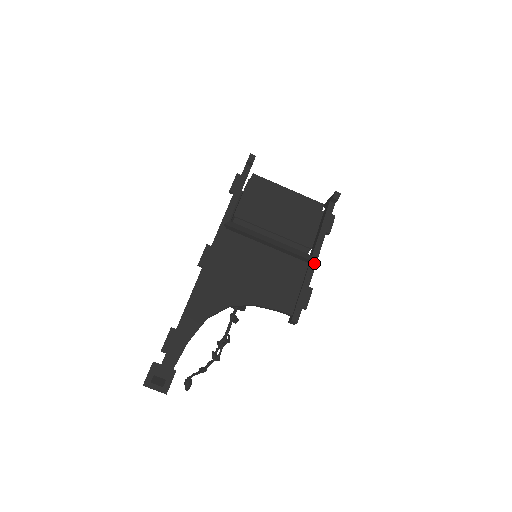
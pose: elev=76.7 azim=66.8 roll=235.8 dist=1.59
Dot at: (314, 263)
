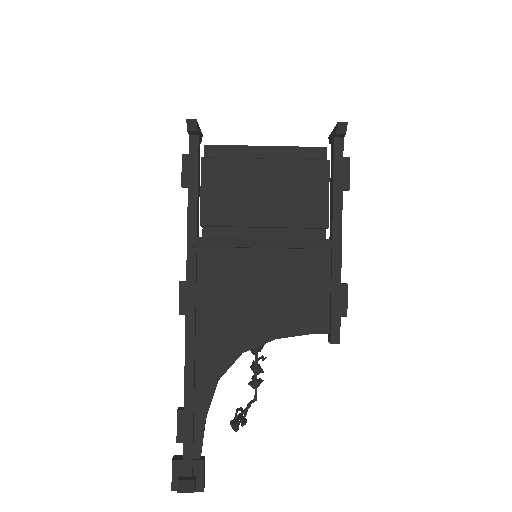
Dot at: (338, 248)
